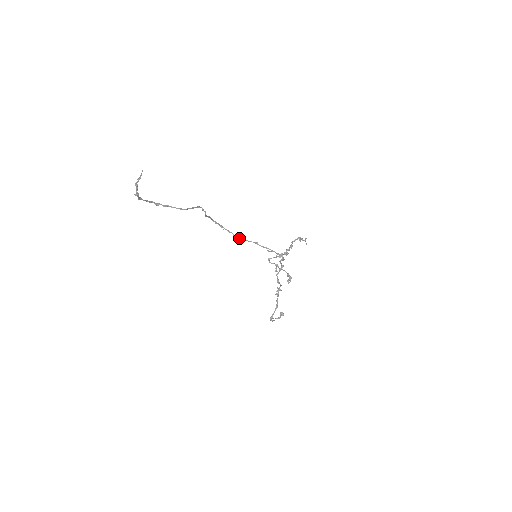
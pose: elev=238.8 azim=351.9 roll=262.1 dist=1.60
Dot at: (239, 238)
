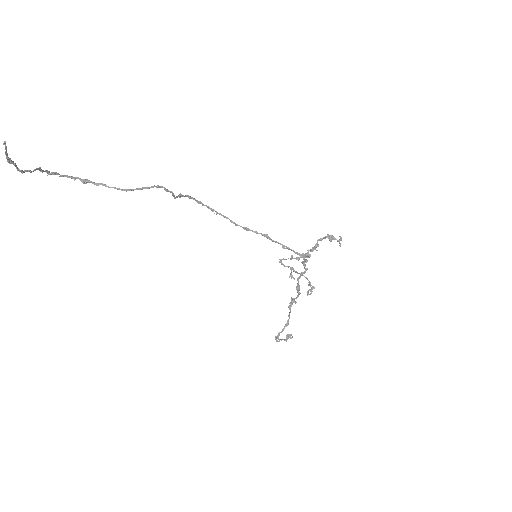
Dot at: (240, 226)
